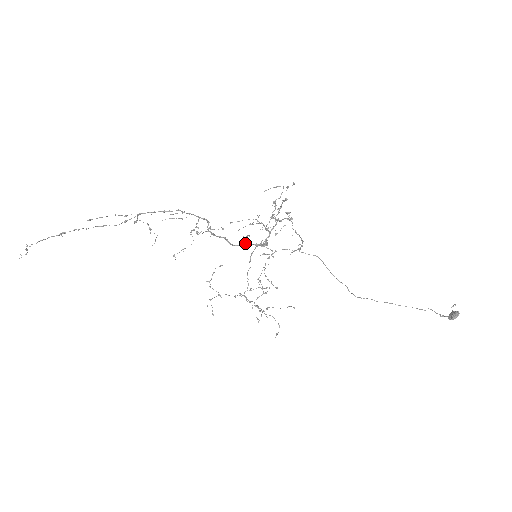
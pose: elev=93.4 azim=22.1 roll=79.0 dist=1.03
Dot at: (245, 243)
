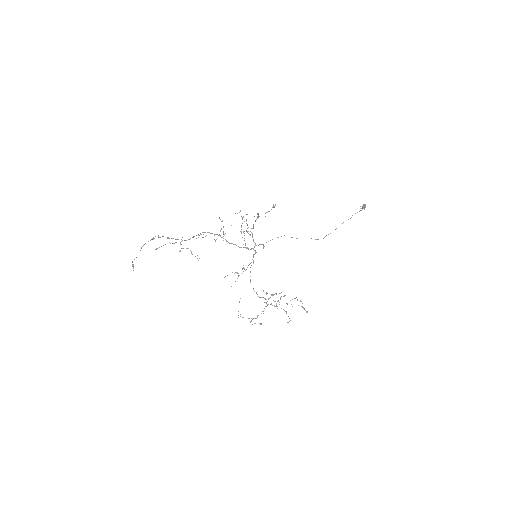
Dot at: occluded
